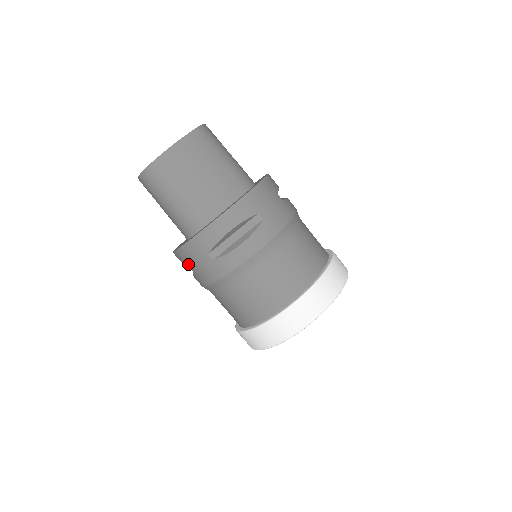
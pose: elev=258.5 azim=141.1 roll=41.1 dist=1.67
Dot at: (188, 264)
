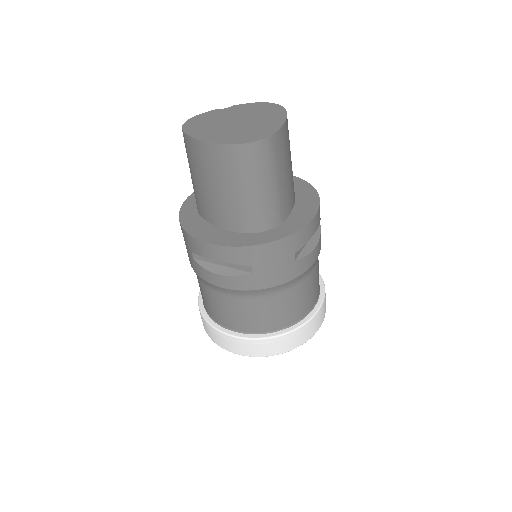
Dot at: (256, 263)
